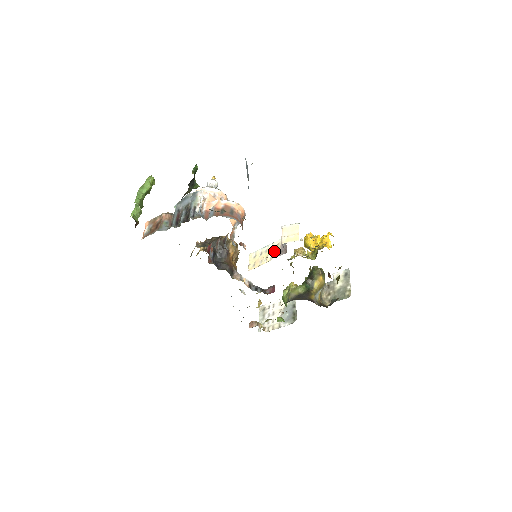
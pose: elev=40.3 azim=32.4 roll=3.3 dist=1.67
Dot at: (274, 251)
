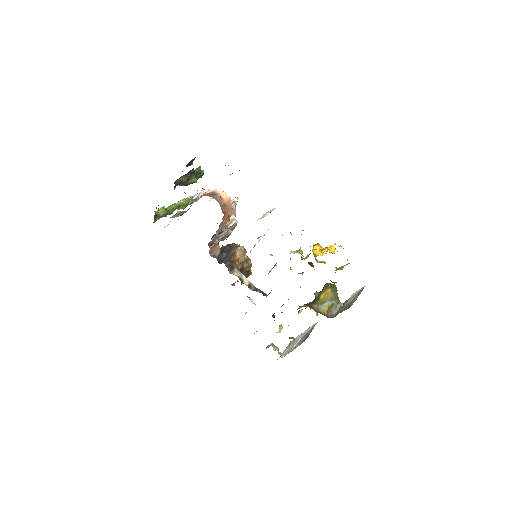
Dot at: occluded
